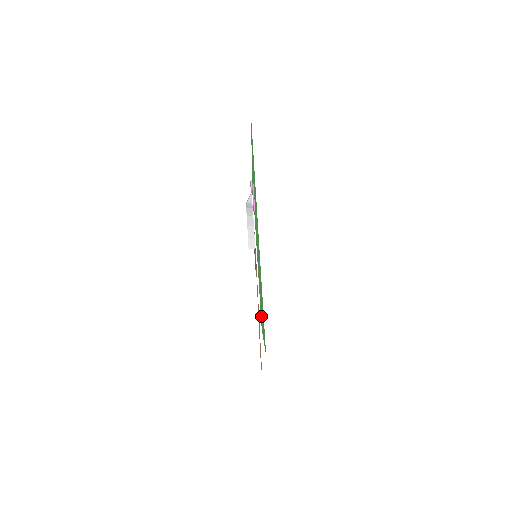
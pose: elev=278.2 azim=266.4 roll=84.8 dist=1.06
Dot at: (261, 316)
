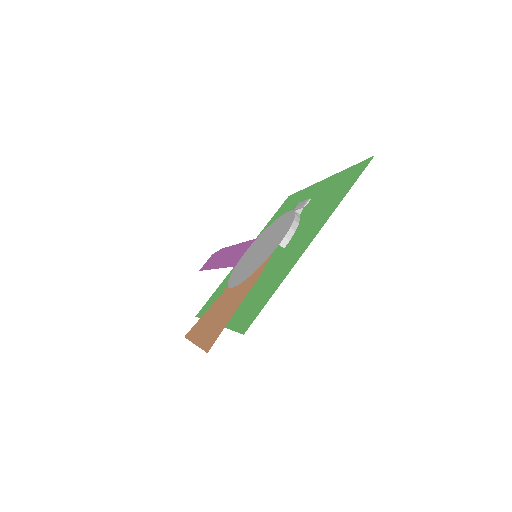
Dot at: occluded
